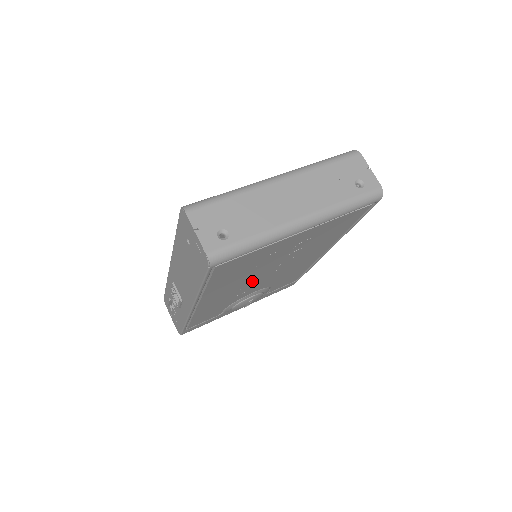
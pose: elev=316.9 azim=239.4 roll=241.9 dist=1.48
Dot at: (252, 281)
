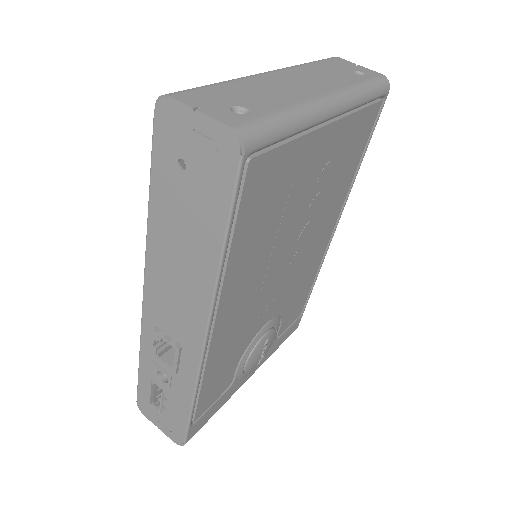
Dot at: (271, 276)
